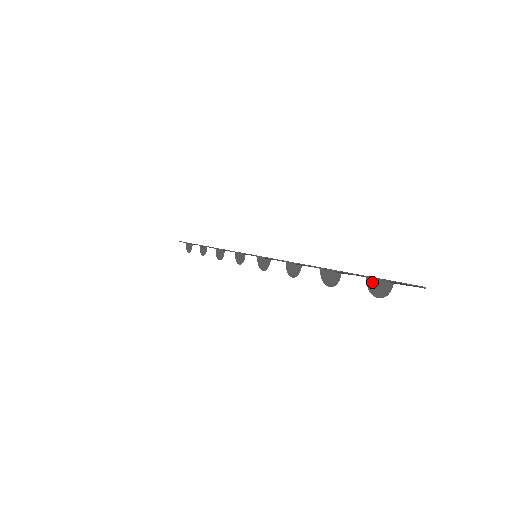
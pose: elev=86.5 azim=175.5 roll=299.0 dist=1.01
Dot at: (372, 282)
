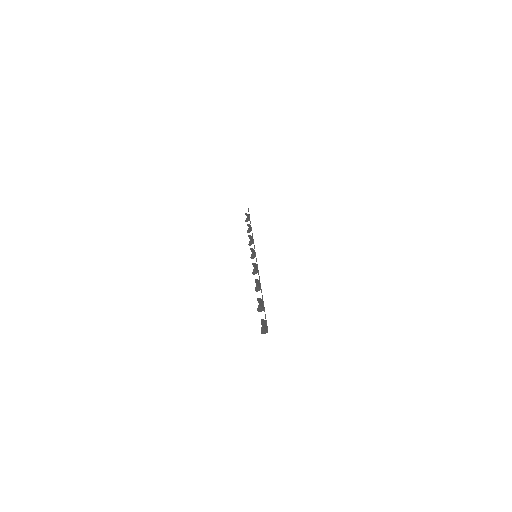
Dot at: occluded
